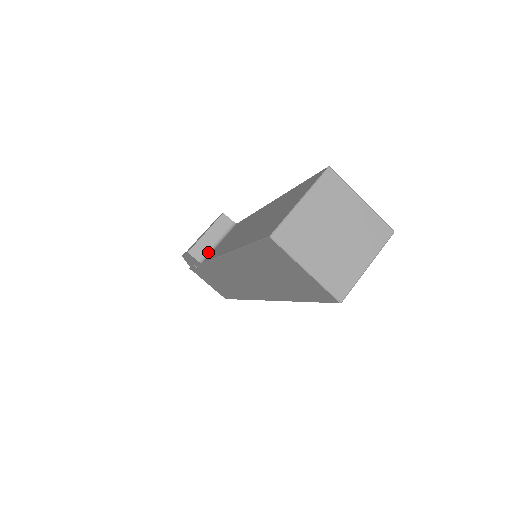
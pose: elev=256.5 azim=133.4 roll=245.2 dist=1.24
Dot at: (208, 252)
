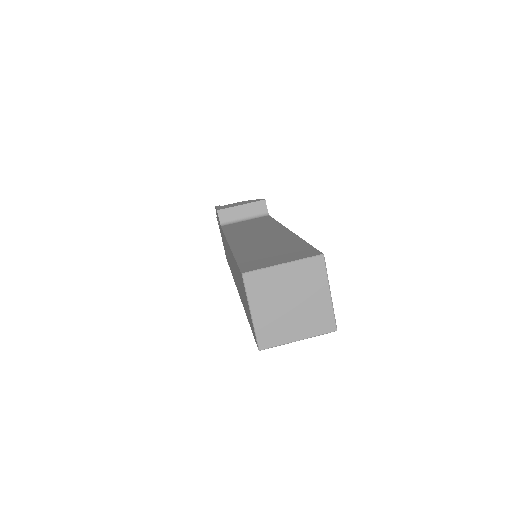
Dot at: (232, 221)
